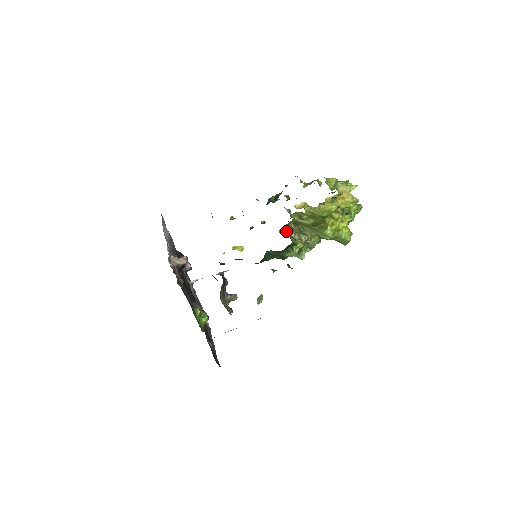
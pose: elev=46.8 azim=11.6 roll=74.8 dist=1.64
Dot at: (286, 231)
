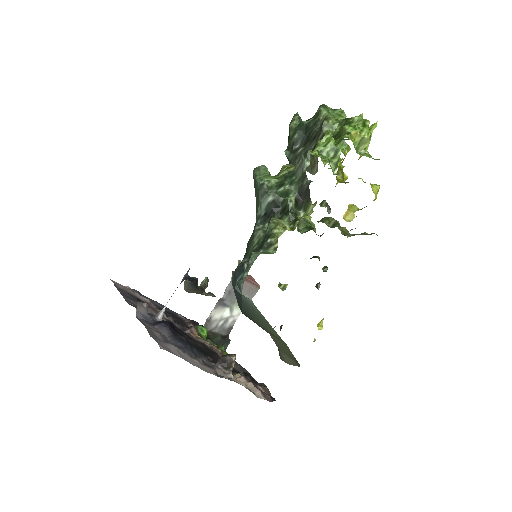
Dot at: occluded
